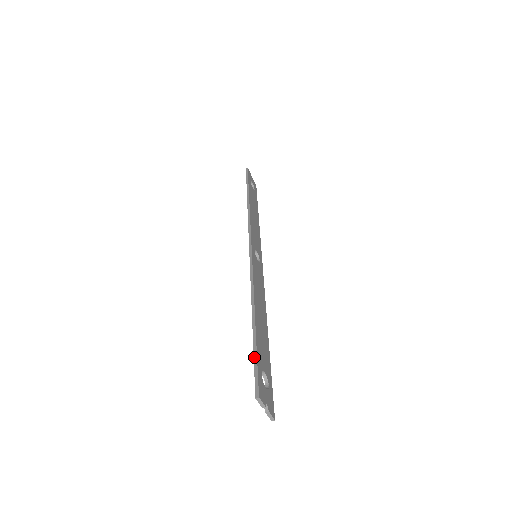
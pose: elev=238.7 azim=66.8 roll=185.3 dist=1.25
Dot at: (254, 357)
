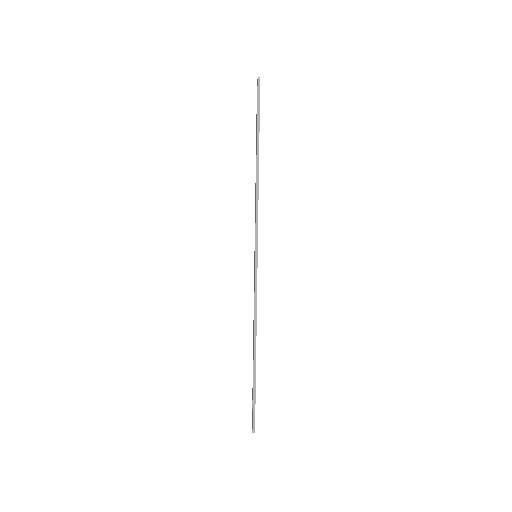
Dot at: (253, 399)
